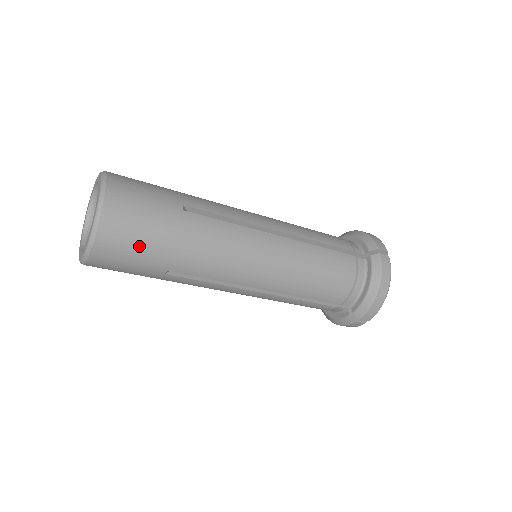
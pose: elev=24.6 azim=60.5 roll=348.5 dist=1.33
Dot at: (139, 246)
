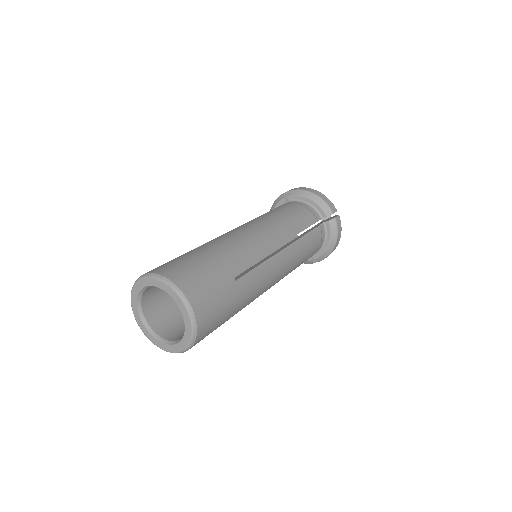
Dot at: (216, 327)
